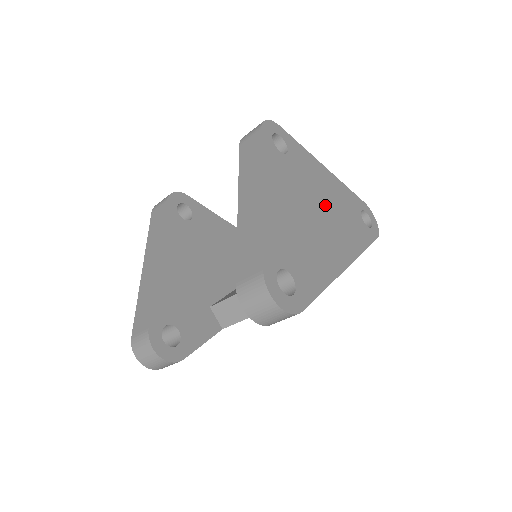
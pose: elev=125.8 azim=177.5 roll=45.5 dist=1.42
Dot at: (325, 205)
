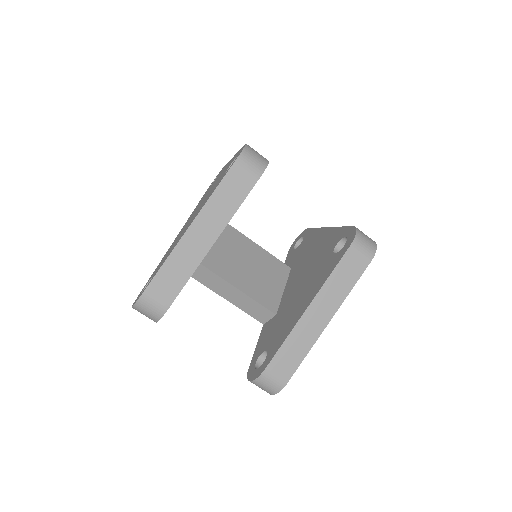
Dot at: occluded
